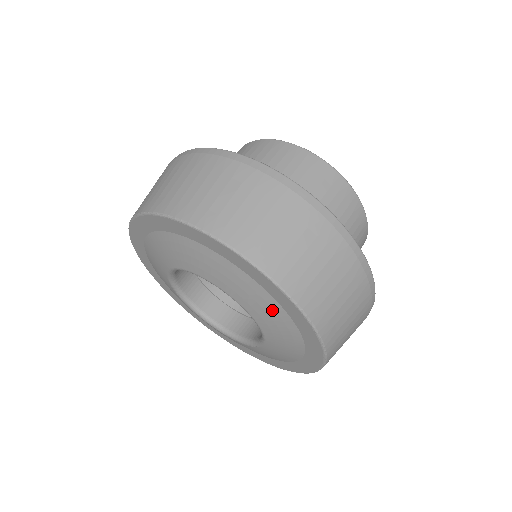
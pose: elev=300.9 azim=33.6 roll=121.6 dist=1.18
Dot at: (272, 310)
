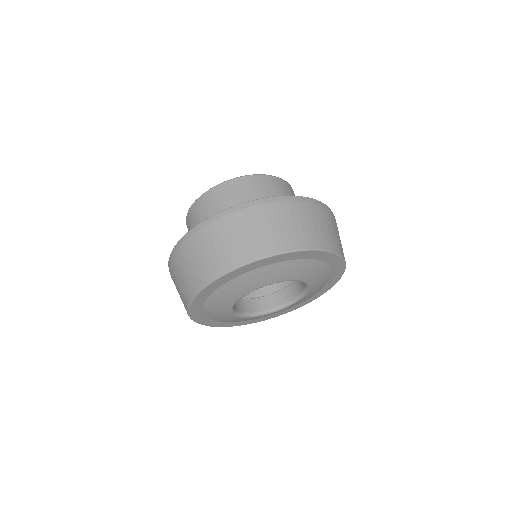
Dot at: (286, 267)
